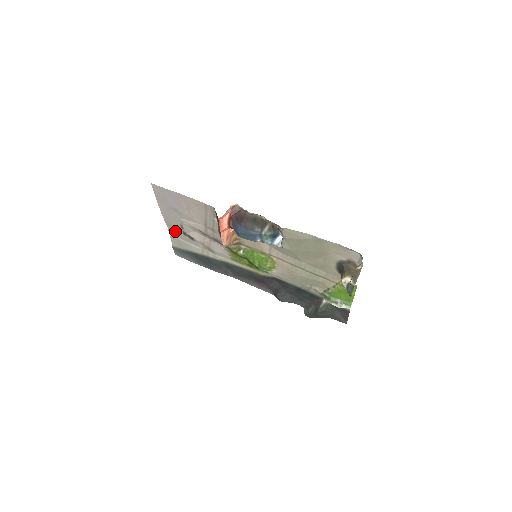
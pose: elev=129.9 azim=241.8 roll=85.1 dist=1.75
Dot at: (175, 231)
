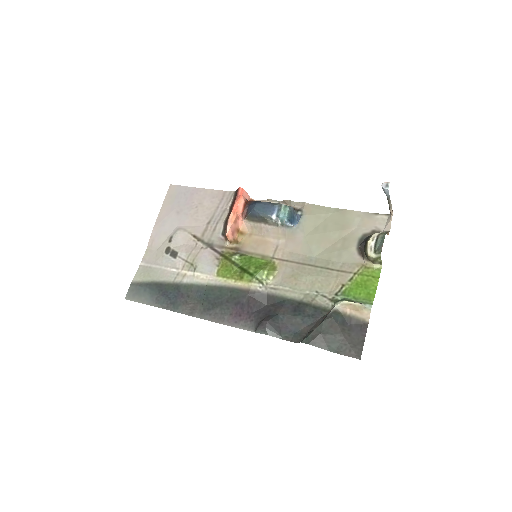
Dot at: (153, 254)
